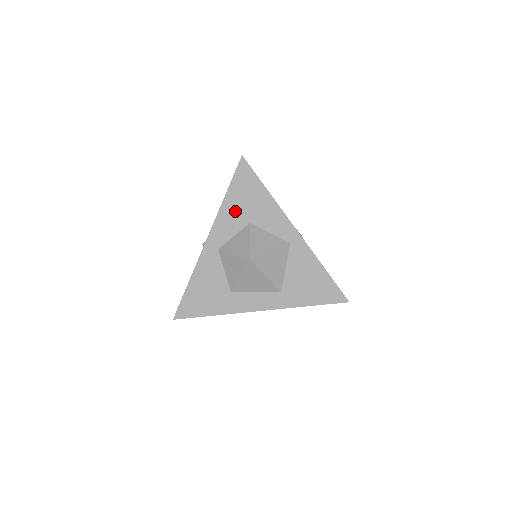
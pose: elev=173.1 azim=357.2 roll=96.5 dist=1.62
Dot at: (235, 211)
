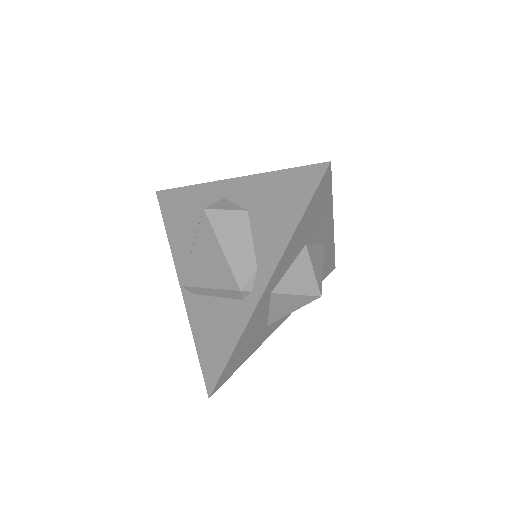
Dot at: (299, 239)
